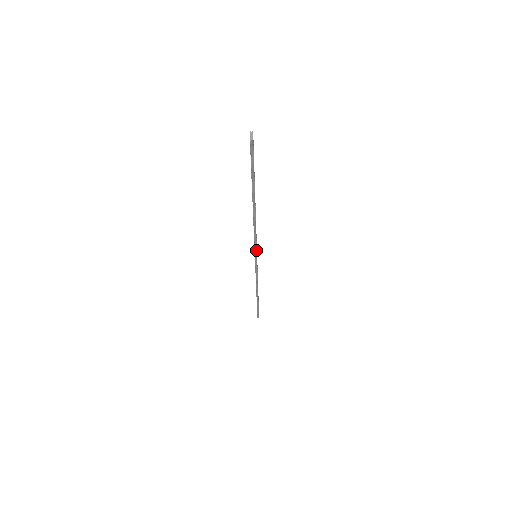
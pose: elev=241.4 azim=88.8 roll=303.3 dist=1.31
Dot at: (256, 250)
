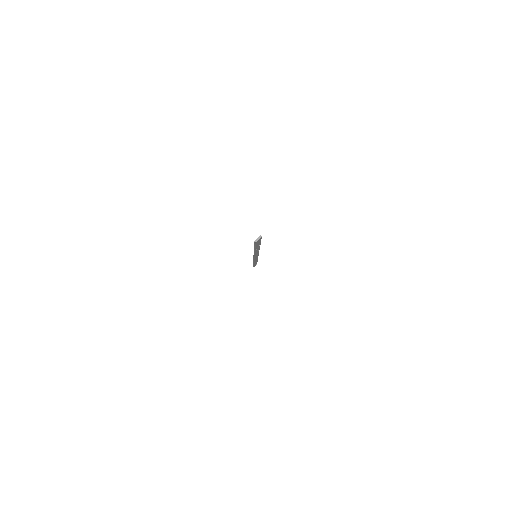
Dot at: (254, 257)
